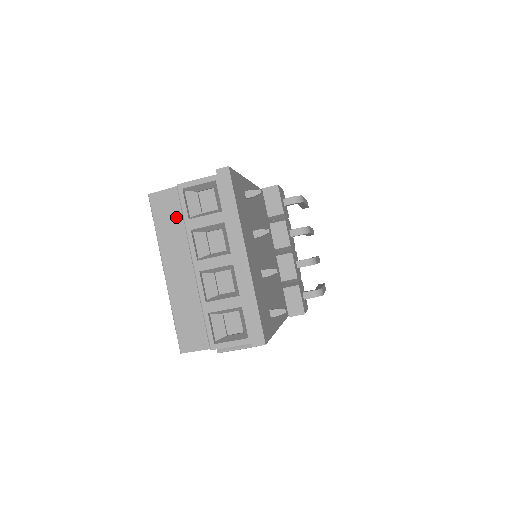
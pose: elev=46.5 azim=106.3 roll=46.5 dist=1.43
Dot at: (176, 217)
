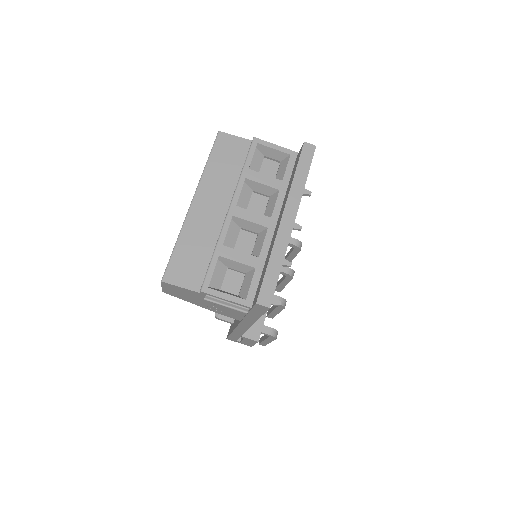
Dot at: (235, 162)
